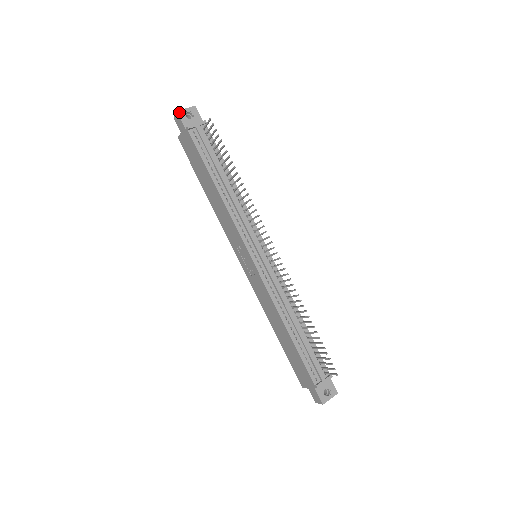
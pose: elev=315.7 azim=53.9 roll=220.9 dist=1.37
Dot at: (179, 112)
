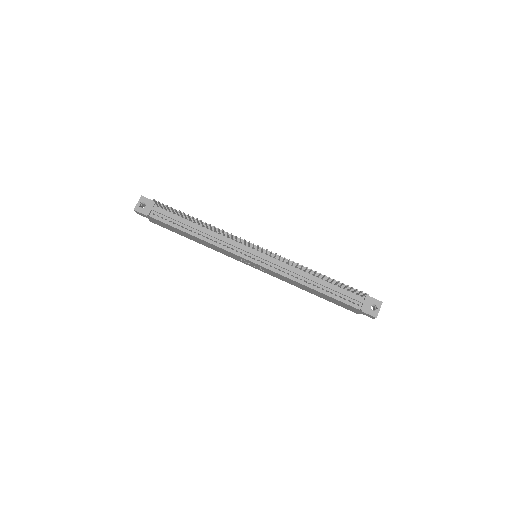
Dot at: (135, 209)
